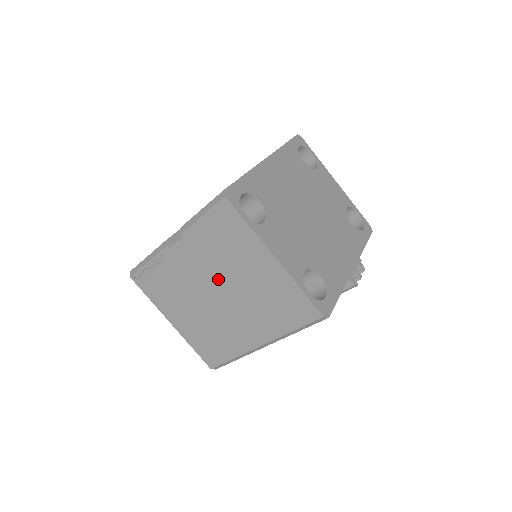
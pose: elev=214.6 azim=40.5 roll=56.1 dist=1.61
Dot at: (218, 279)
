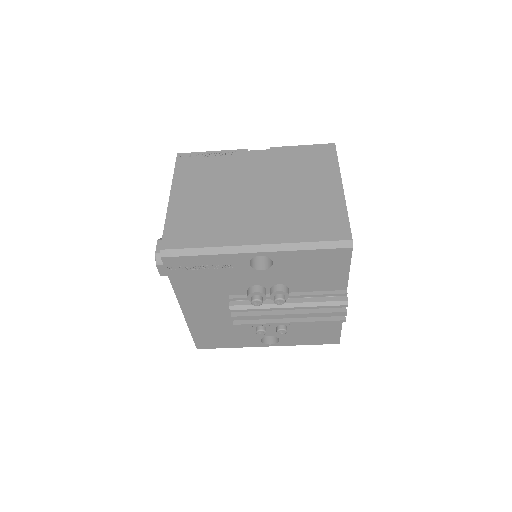
Dot at: (270, 182)
